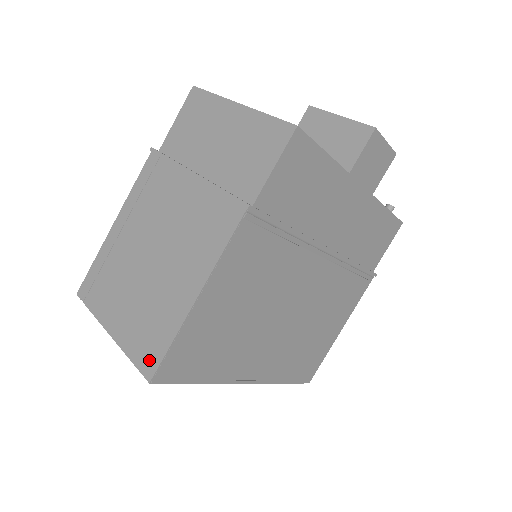
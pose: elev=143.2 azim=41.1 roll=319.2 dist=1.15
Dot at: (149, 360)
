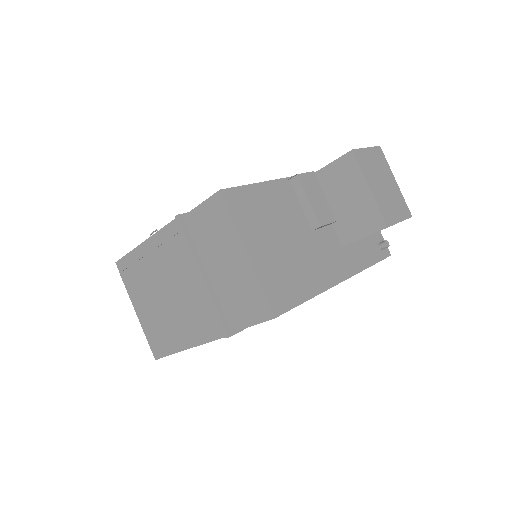
Dot at: (156, 350)
